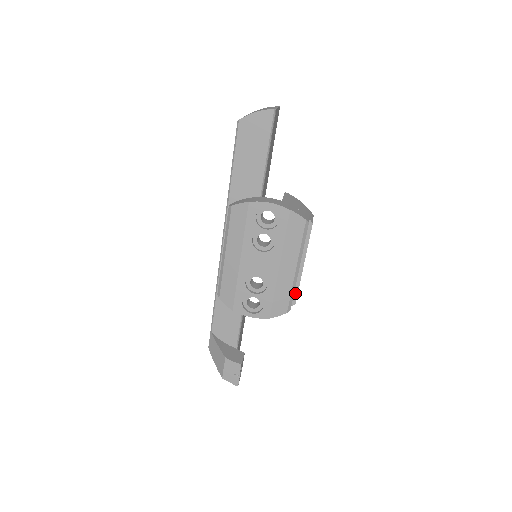
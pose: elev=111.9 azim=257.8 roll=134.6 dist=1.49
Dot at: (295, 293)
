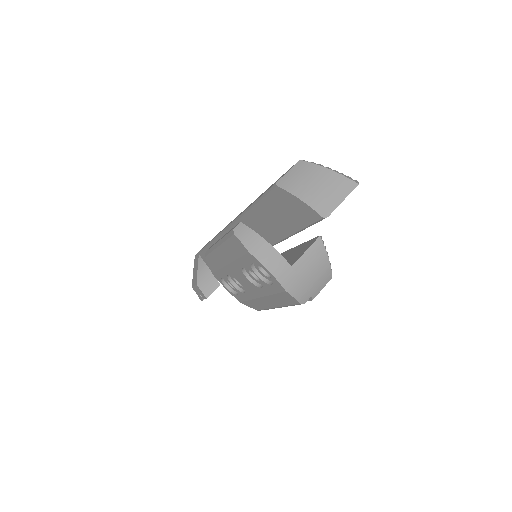
Dot at: occluded
